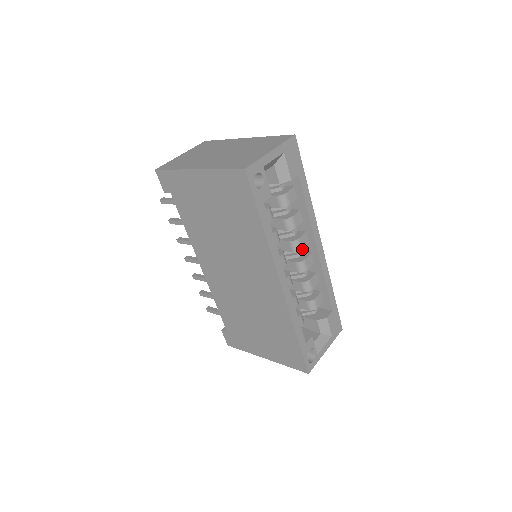
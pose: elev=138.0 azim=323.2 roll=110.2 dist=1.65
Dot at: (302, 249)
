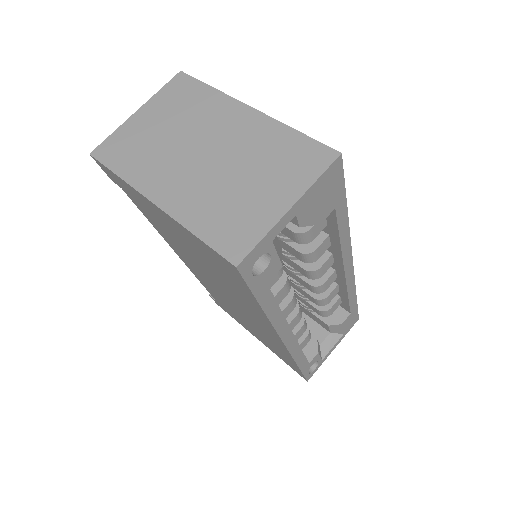
Dot at: occluded
